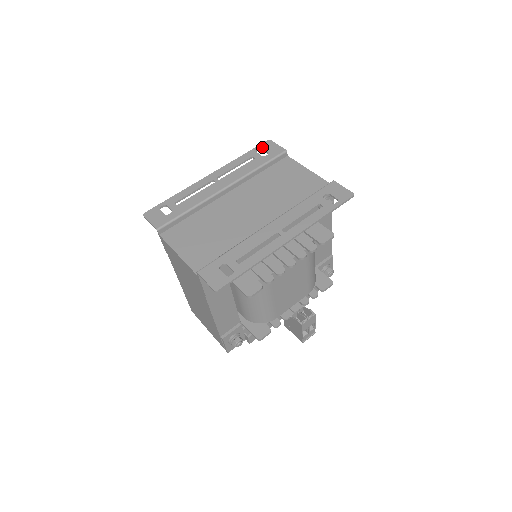
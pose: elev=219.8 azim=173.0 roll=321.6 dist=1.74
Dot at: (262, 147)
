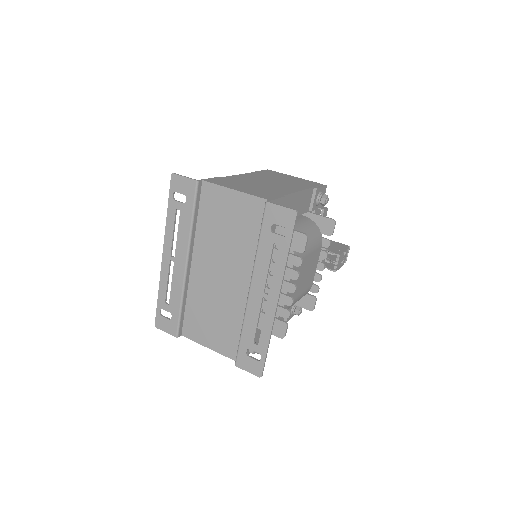
Dot at: (174, 190)
